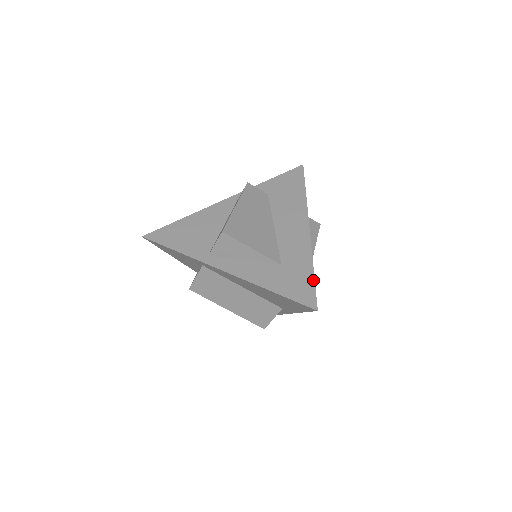
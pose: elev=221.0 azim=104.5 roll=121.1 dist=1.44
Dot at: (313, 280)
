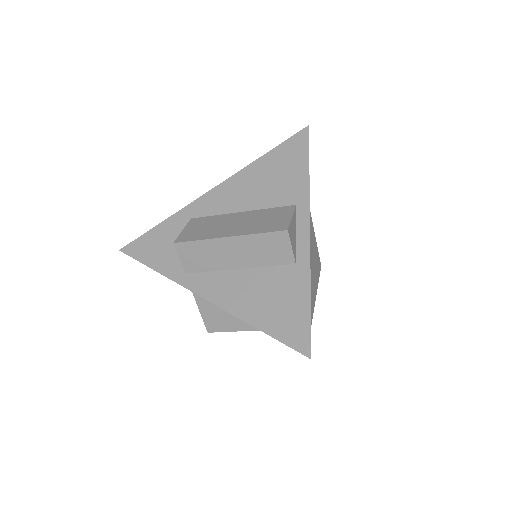
Dot at: occluded
